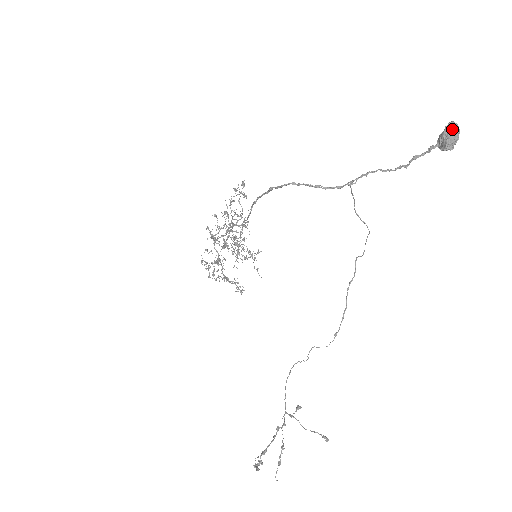
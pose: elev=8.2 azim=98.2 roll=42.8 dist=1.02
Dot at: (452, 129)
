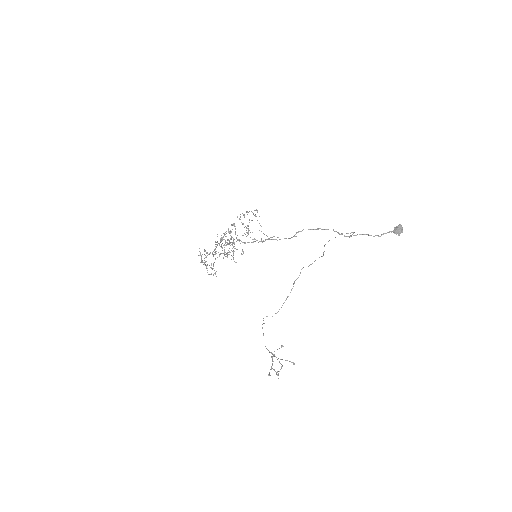
Dot at: (401, 227)
